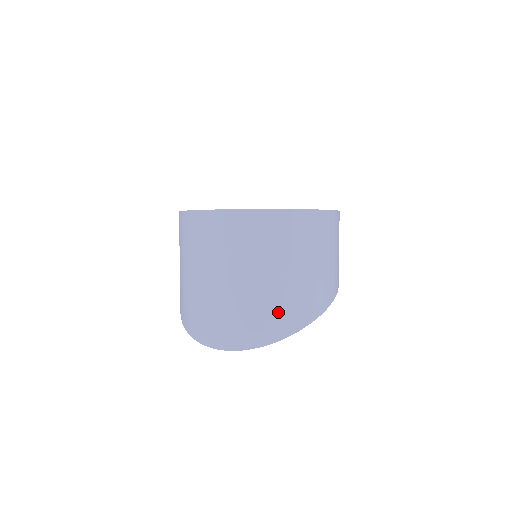
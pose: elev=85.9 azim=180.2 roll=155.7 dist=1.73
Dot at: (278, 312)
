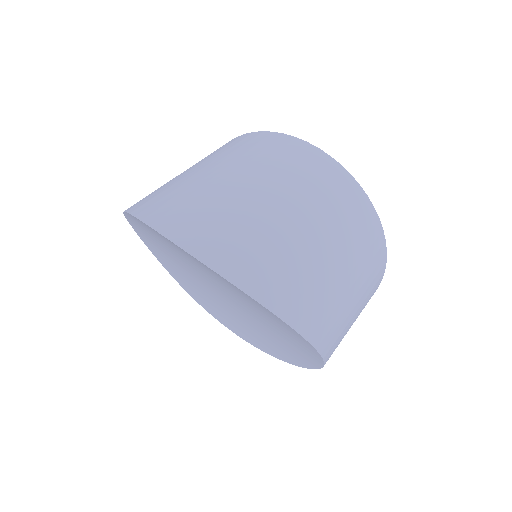
Dot at: (296, 279)
